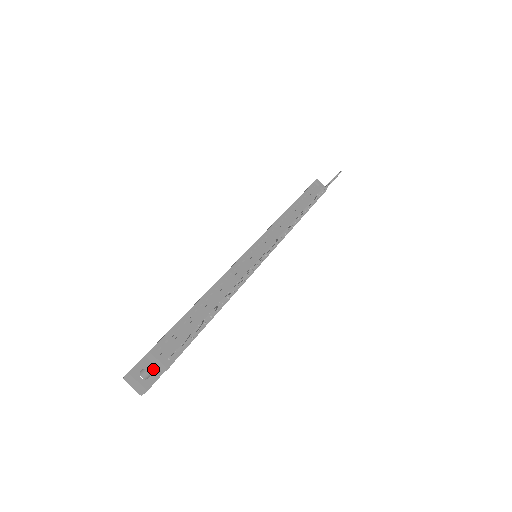
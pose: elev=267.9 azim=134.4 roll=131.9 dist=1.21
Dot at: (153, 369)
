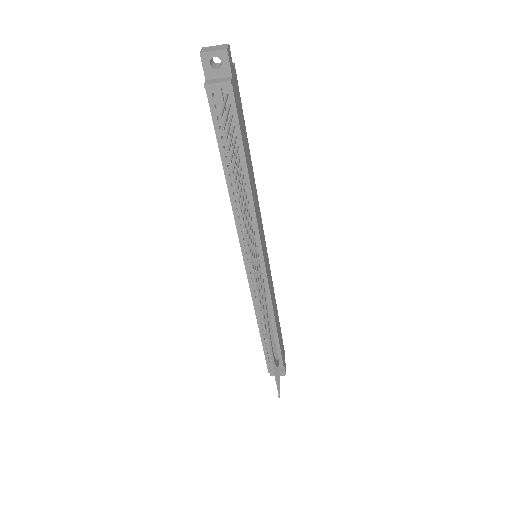
Dot at: occluded
